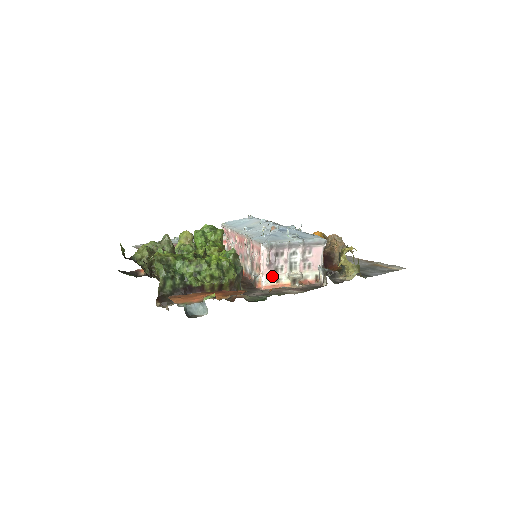
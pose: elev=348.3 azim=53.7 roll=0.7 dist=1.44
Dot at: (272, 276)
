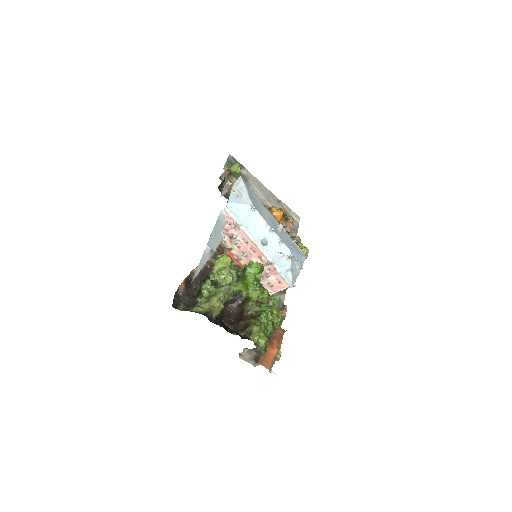
Dot at: occluded
